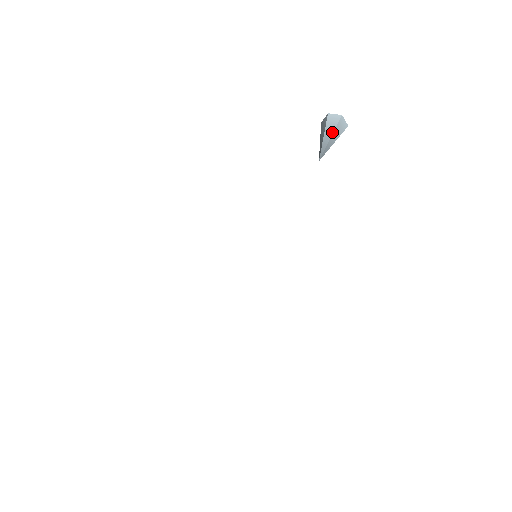
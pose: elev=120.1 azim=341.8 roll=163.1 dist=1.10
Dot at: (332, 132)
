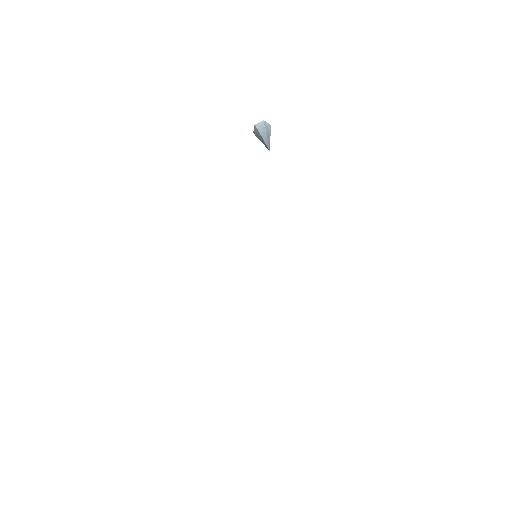
Dot at: (265, 132)
